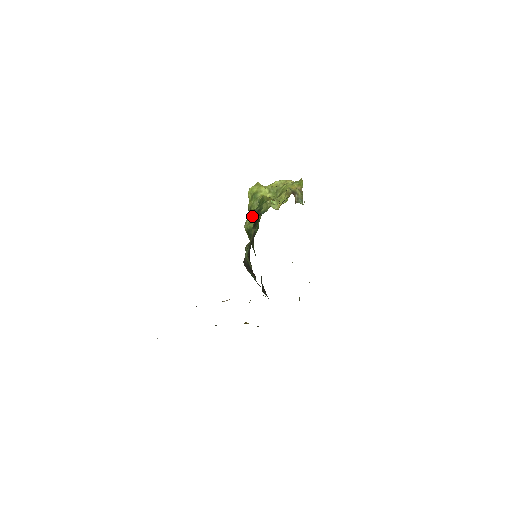
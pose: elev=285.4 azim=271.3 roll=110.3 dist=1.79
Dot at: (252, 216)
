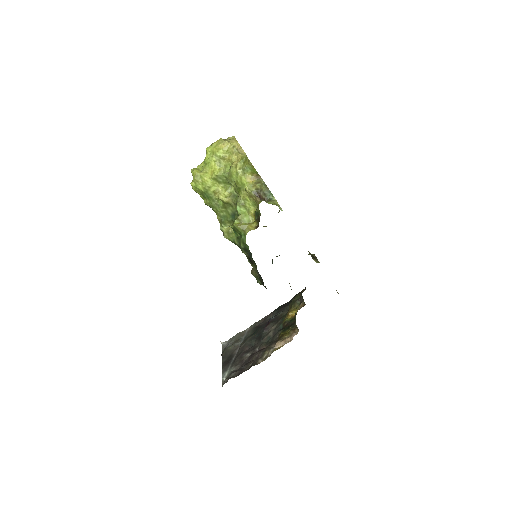
Dot at: (224, 223)
